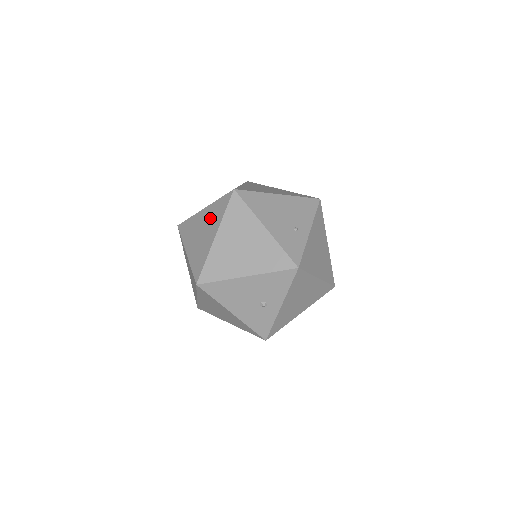
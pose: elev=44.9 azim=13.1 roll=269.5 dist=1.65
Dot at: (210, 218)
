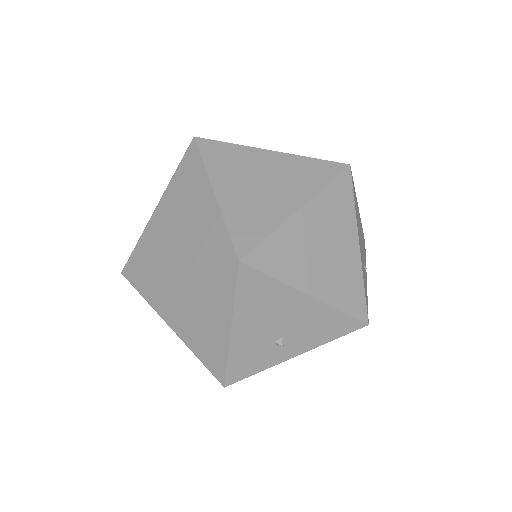
Dot at: (288, 173)
